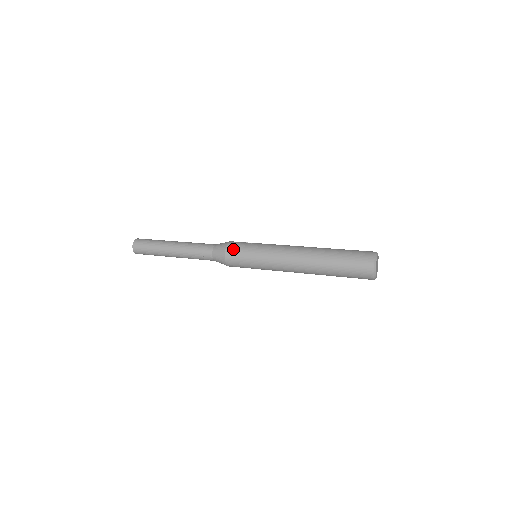
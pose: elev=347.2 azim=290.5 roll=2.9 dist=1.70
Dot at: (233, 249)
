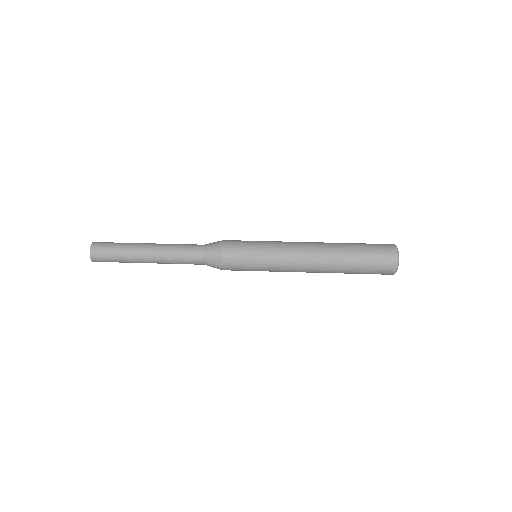
Dot at: (231, 248)
